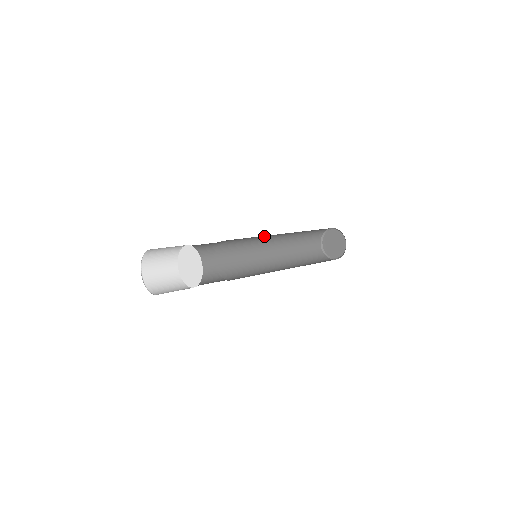
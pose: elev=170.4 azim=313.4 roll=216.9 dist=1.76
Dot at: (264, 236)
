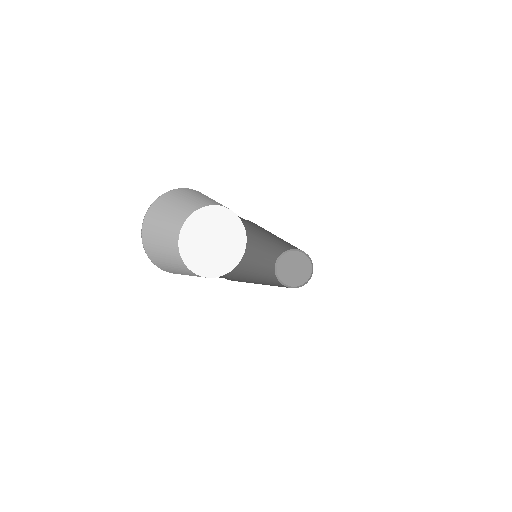
Dot at: (256, 233)
